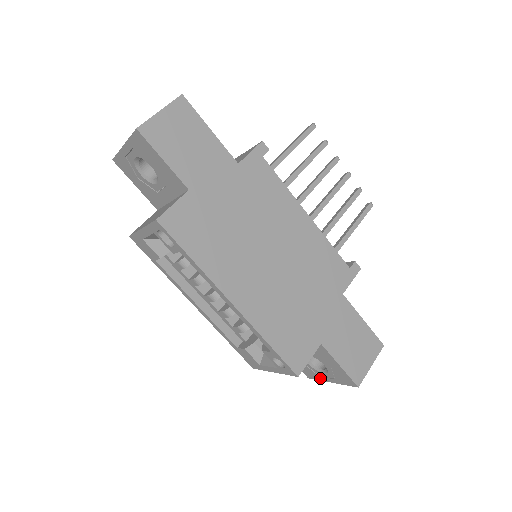
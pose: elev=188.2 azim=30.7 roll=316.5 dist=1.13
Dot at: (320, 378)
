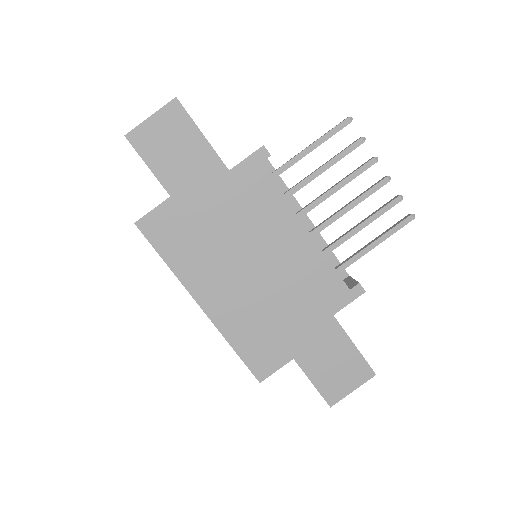
Dot at: occluded
